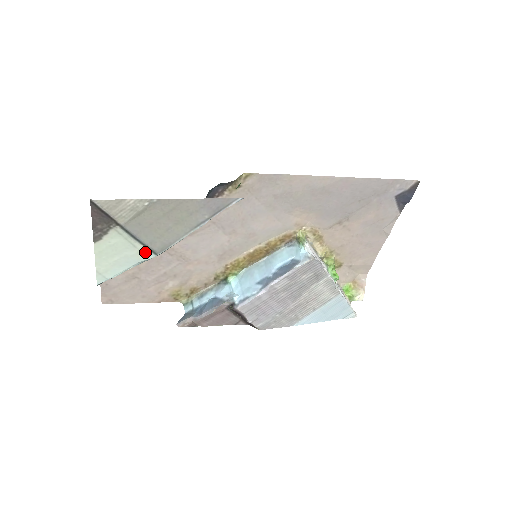
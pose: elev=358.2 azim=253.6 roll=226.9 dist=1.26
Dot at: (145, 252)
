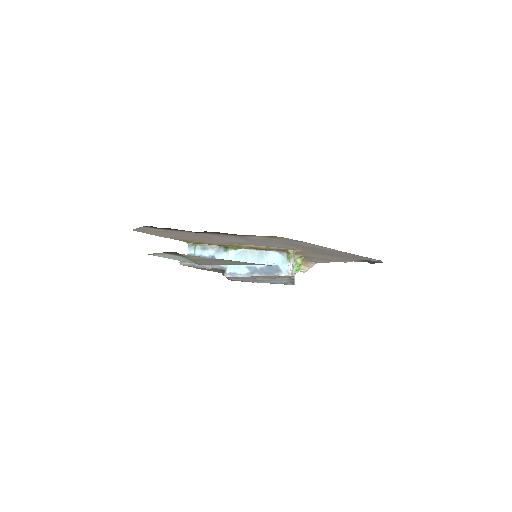
Dot at: (191, 262)
